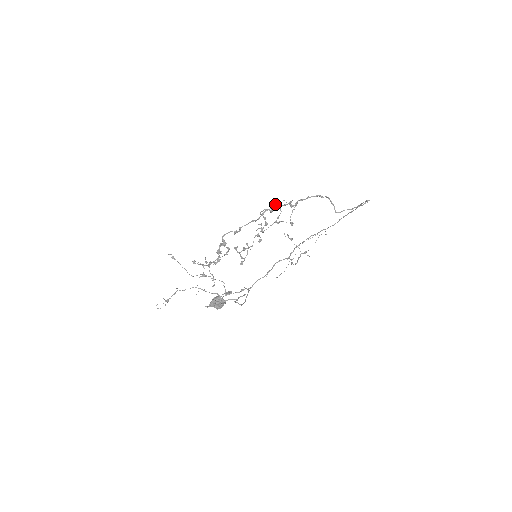
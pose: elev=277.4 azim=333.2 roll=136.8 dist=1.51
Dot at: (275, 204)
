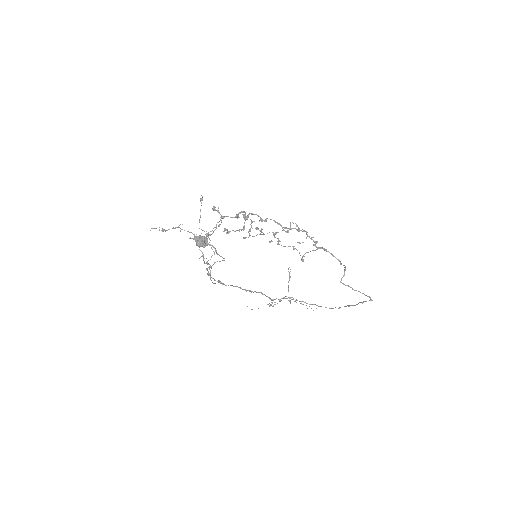
Dot at: occluded
